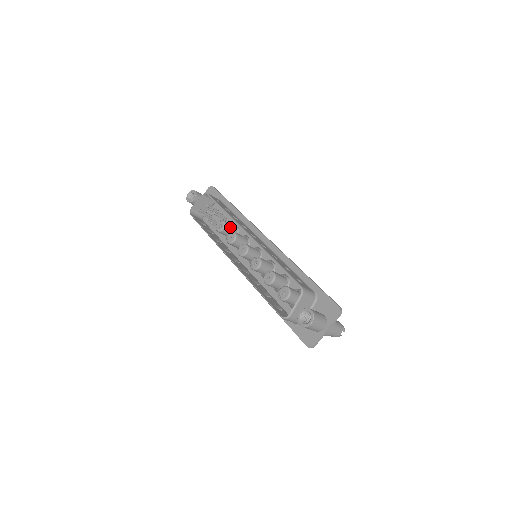
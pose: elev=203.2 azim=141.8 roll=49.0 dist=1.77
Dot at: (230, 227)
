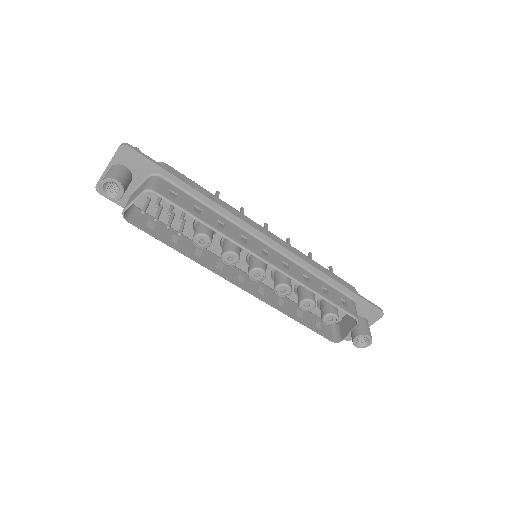
Dot at: (212, 234)
